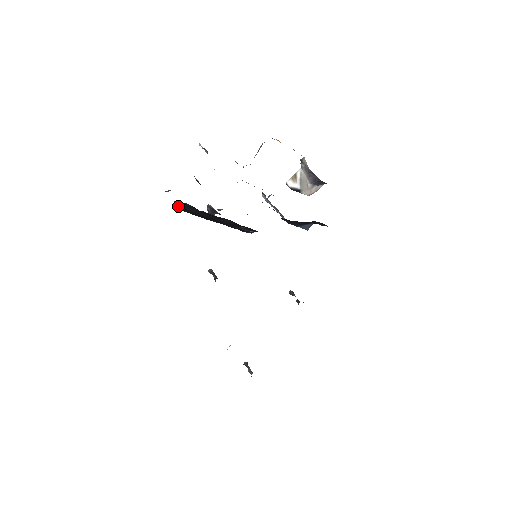
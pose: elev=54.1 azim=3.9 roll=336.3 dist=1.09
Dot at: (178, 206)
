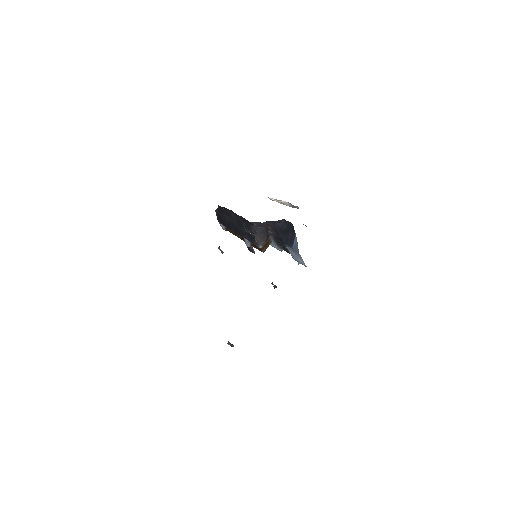
Dot at: (218, 216)
